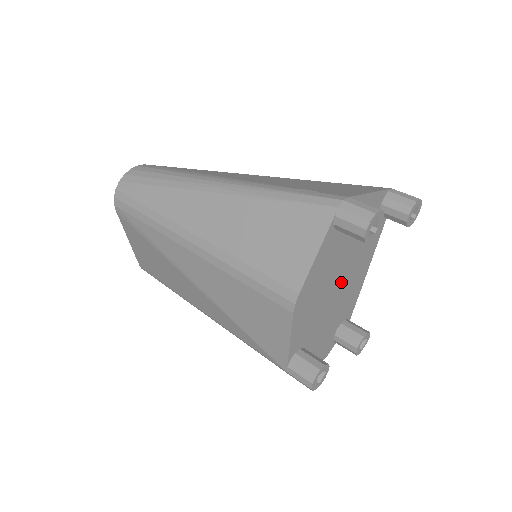
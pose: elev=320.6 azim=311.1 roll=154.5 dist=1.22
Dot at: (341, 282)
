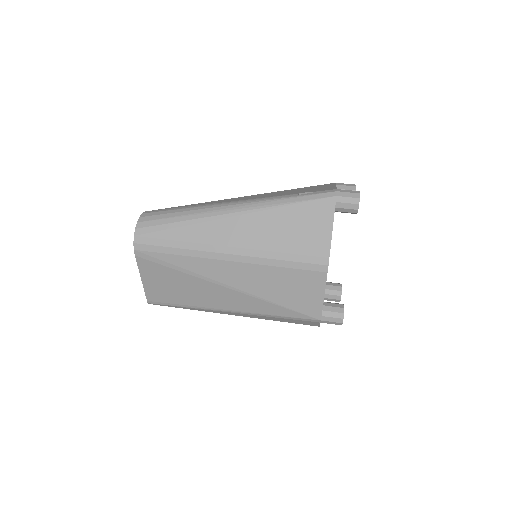
Dot at: occluded
